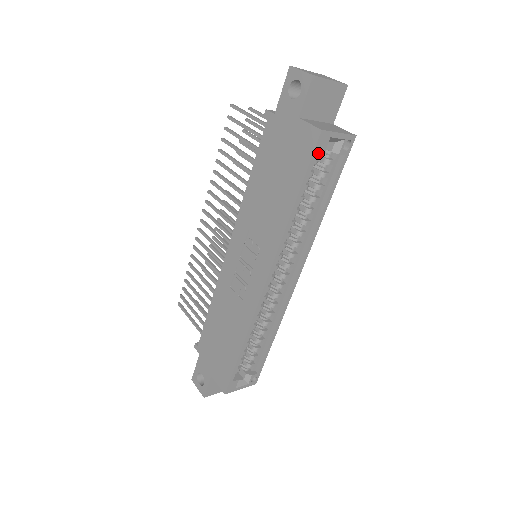
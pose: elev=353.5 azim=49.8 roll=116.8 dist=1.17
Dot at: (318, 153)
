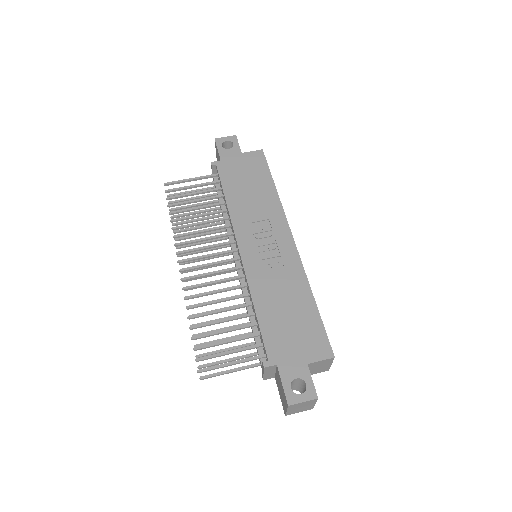
Dot at: occluded
